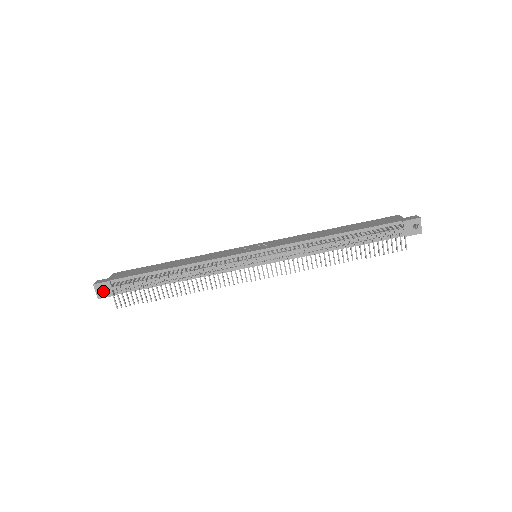
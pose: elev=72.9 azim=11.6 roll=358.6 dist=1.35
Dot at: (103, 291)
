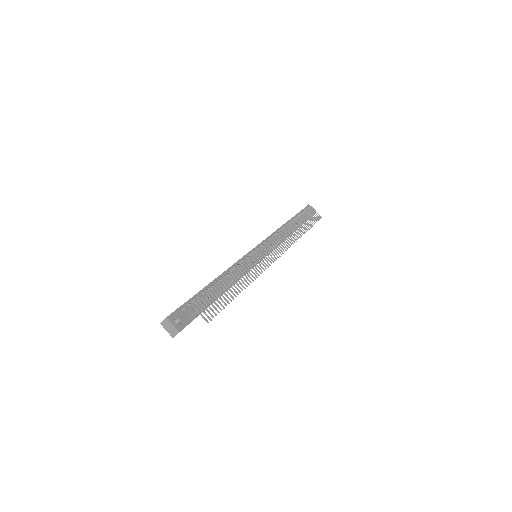
Dot at: (177, 324)
